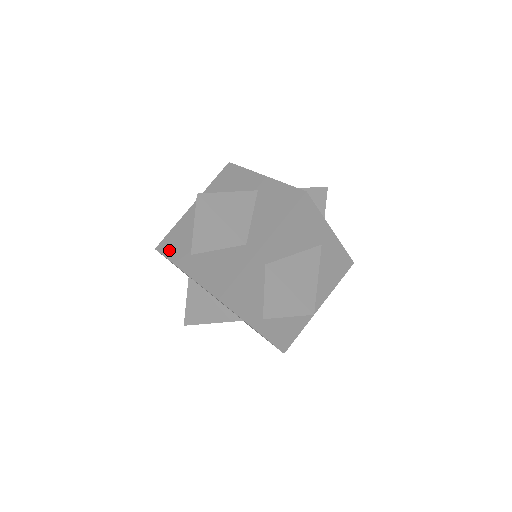
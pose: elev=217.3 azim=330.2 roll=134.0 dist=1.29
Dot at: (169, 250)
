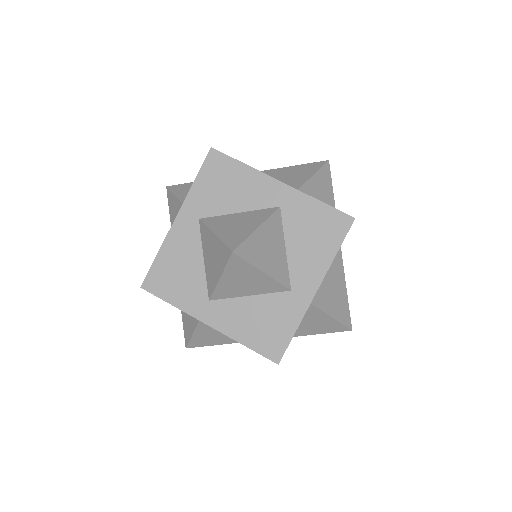
Dot at: (168, 291)
